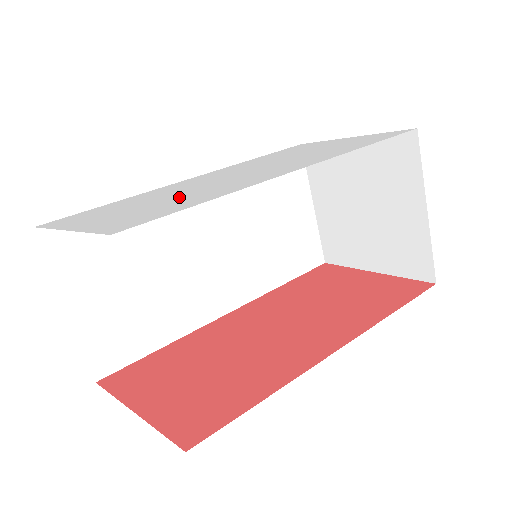
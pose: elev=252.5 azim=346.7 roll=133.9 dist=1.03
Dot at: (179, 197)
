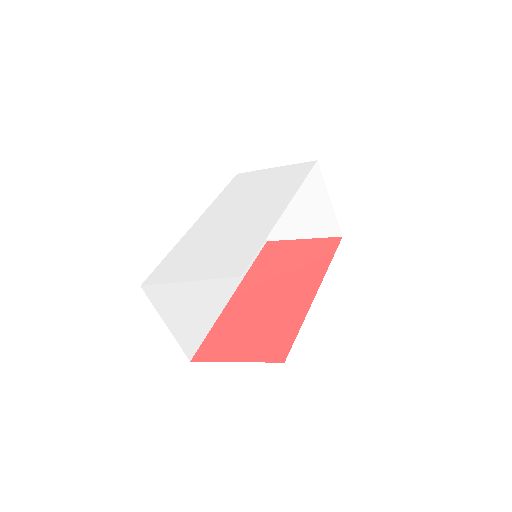
Dot at: (230, 242)
